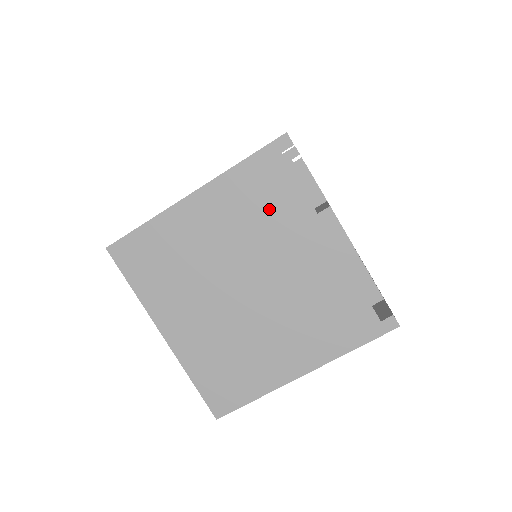
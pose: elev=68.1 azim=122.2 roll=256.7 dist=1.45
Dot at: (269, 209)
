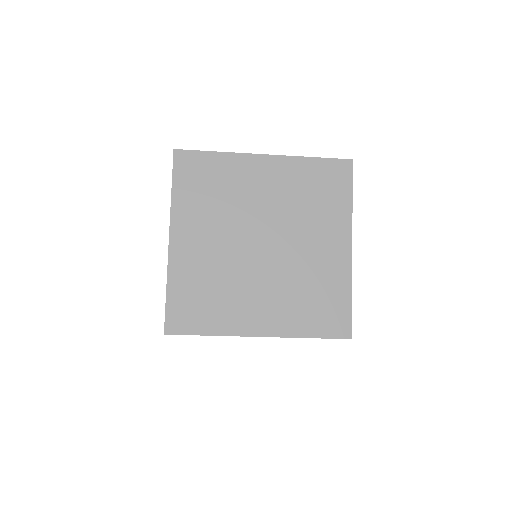
Dot at: occluded
